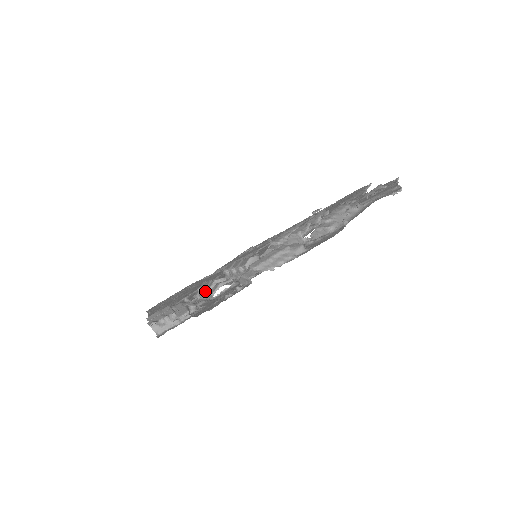
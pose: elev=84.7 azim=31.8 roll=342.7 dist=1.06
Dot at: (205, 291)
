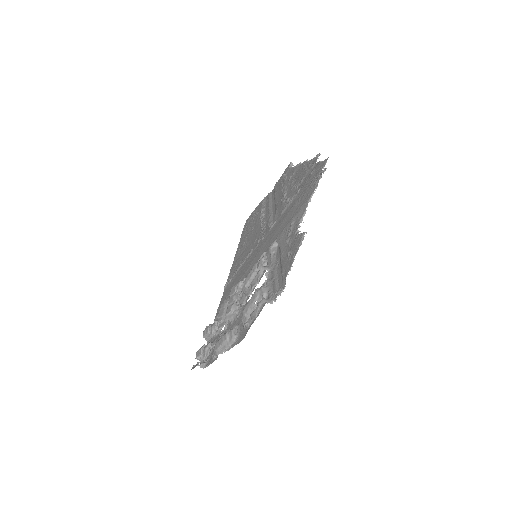
Dot at: occluded
